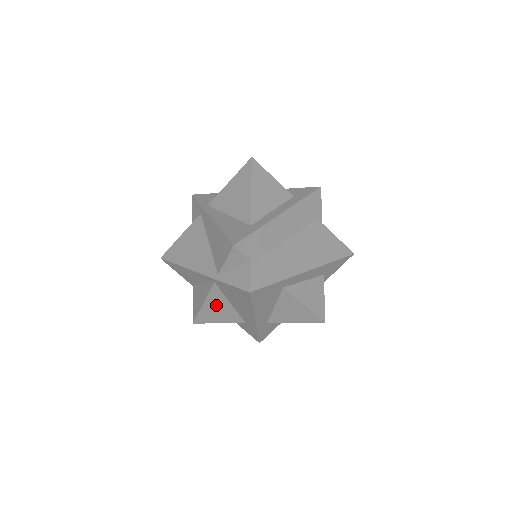
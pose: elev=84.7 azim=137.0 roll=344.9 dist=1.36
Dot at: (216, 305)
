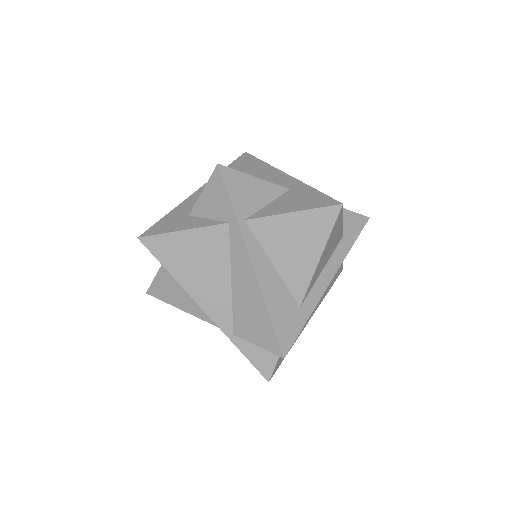
Dot at: occluded
